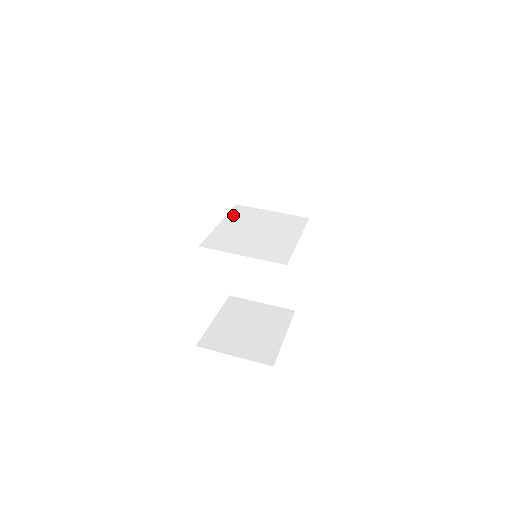
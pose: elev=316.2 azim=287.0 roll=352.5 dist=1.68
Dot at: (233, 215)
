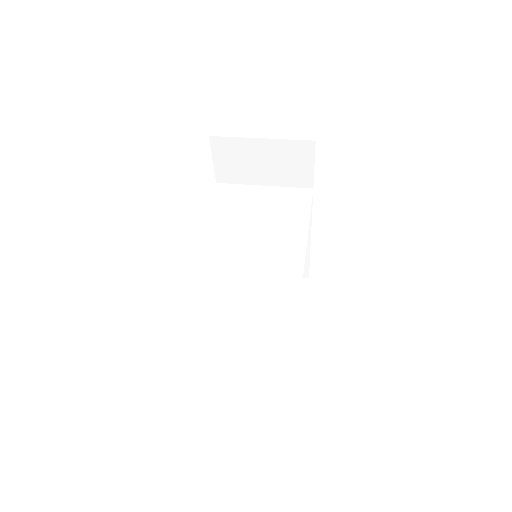
Dot at: (216, 207)
